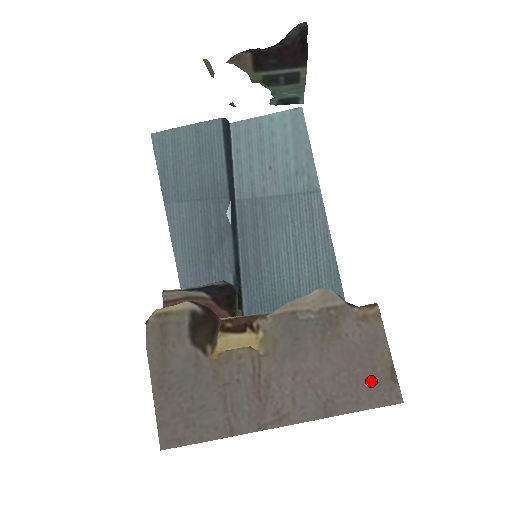
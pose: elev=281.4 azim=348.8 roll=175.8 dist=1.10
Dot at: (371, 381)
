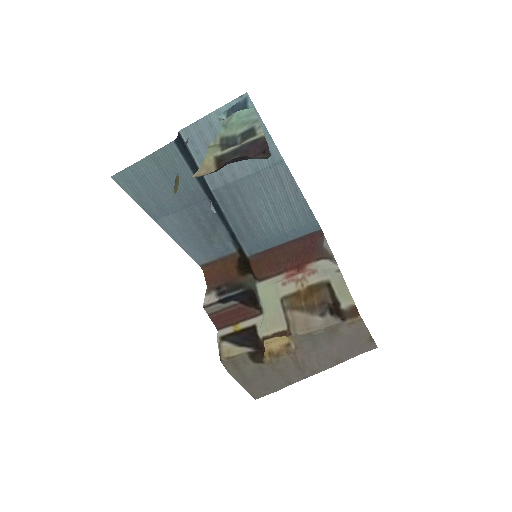
Dot at: (360, 345)
